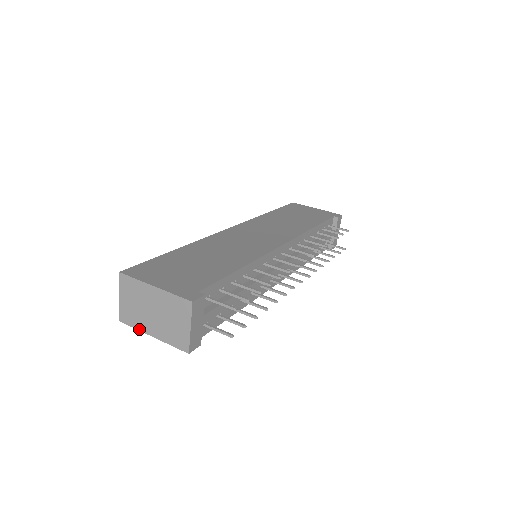
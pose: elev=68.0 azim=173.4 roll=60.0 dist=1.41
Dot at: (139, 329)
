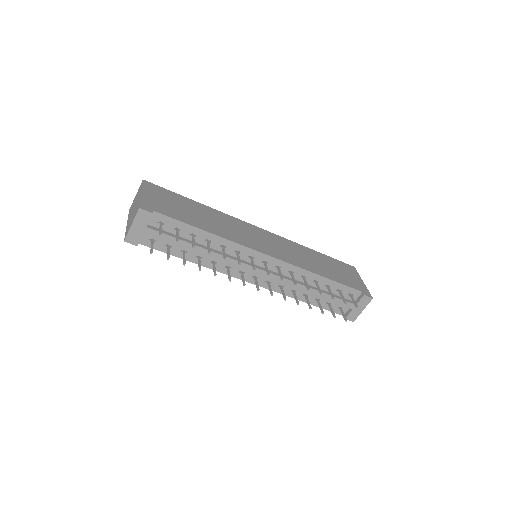
Dot at: (128, 218)
